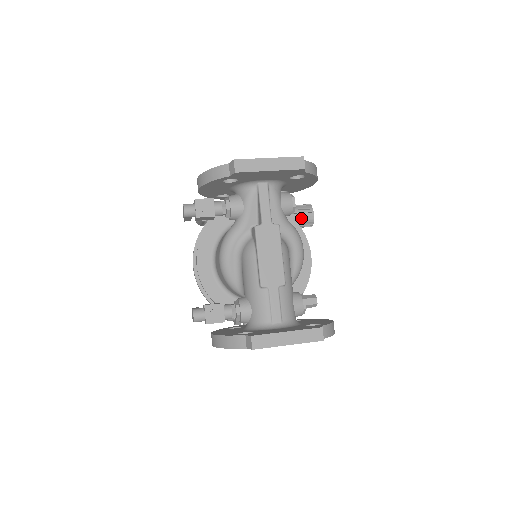
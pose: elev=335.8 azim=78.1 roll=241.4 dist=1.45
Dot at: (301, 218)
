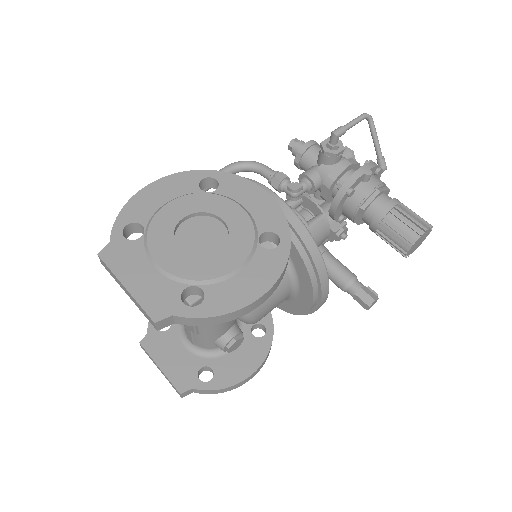
Dot at: (389, 240)
